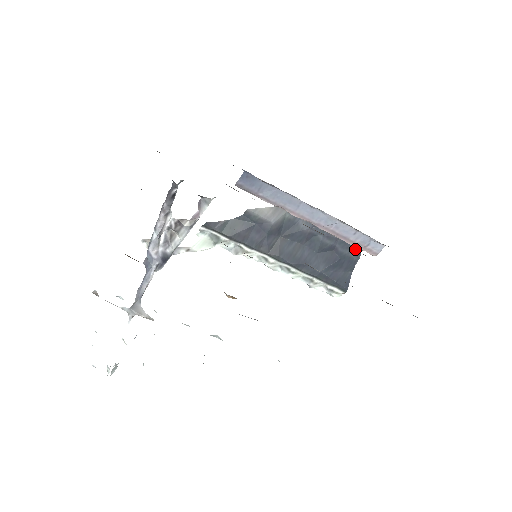
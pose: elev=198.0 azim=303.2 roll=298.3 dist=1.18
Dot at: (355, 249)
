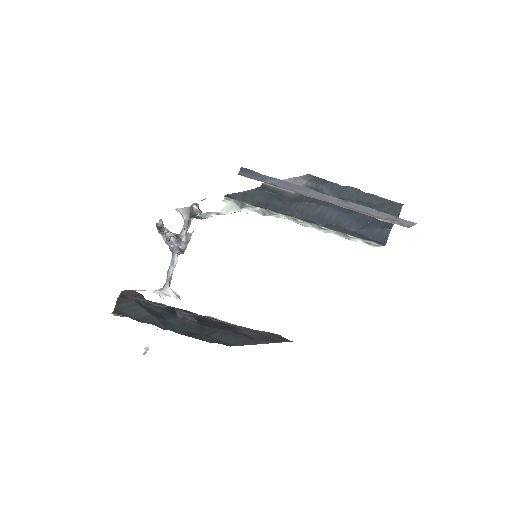
Dot at: (392, 211)
